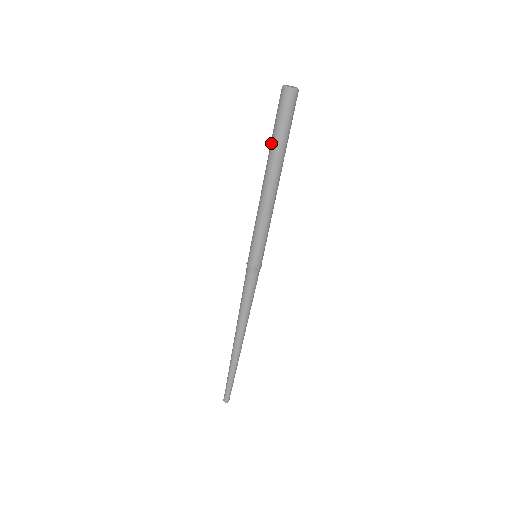
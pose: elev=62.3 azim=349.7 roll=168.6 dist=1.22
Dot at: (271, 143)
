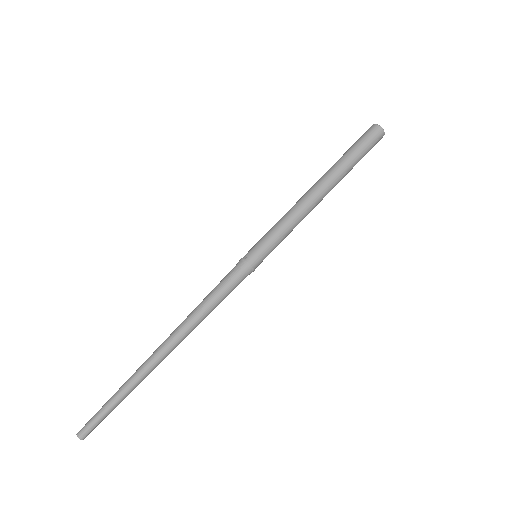
Dot at: (337, 161)
